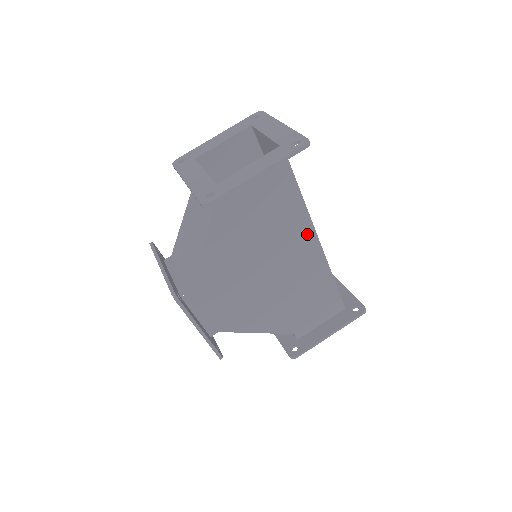
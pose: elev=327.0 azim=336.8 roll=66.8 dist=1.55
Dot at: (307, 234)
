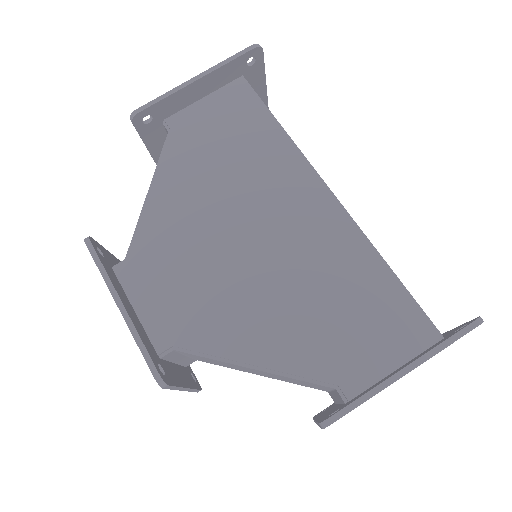
Dot at: (305, 179)
